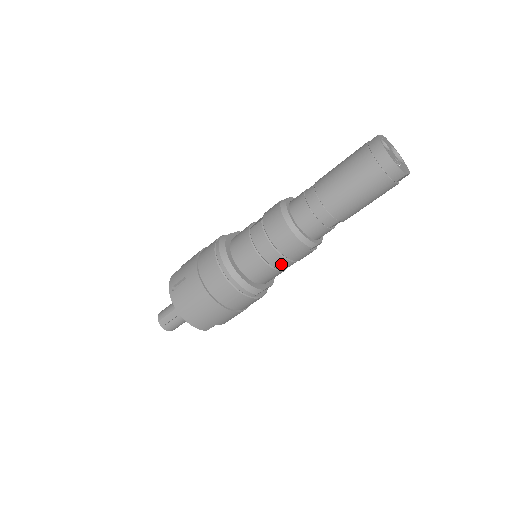
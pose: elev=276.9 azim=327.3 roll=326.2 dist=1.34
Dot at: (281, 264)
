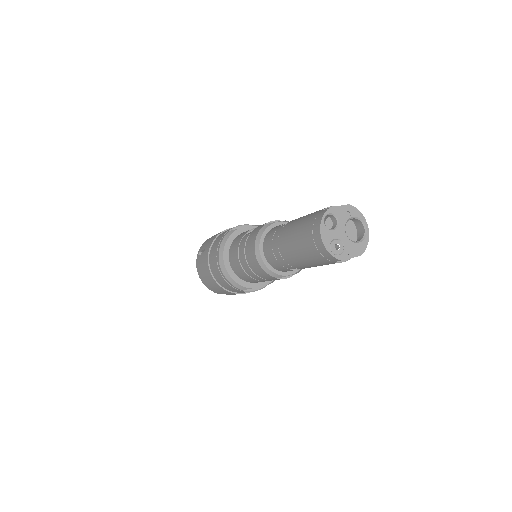
Dot at: (257, 278)
